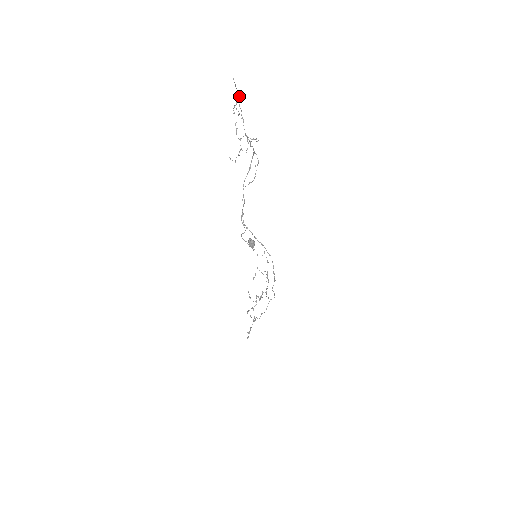
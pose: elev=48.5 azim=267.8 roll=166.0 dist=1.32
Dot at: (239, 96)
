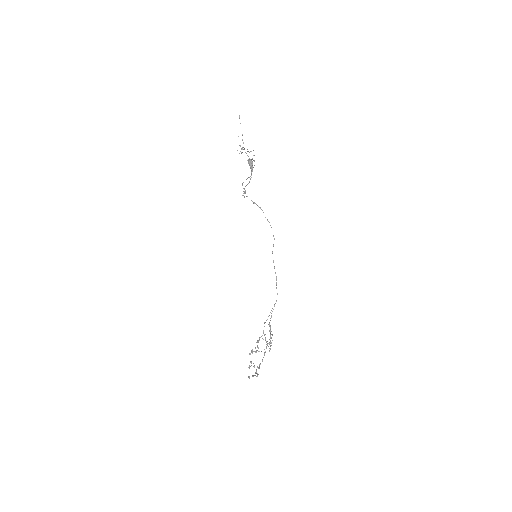
Dot at: occluded
